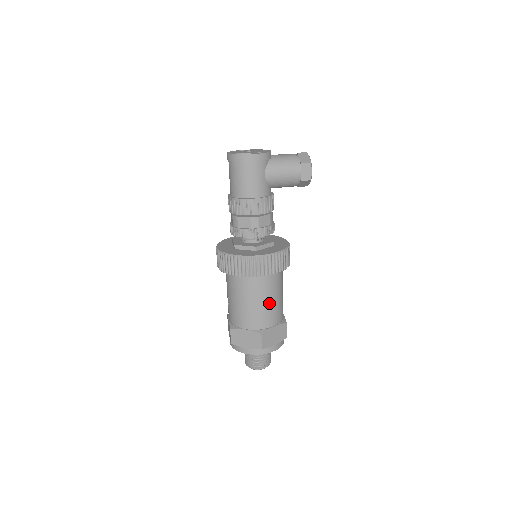
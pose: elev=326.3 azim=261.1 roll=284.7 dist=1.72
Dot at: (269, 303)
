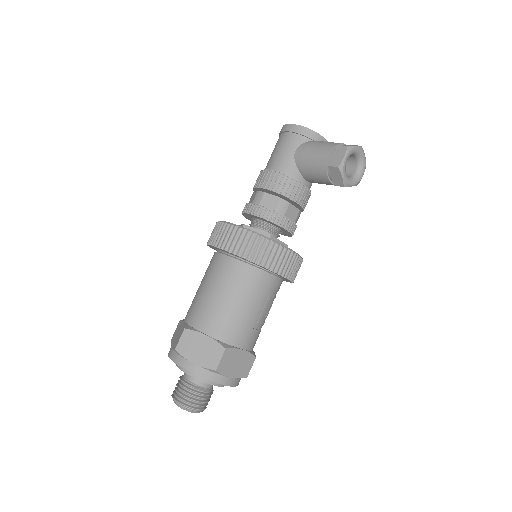
Dot at: (217, 297)
